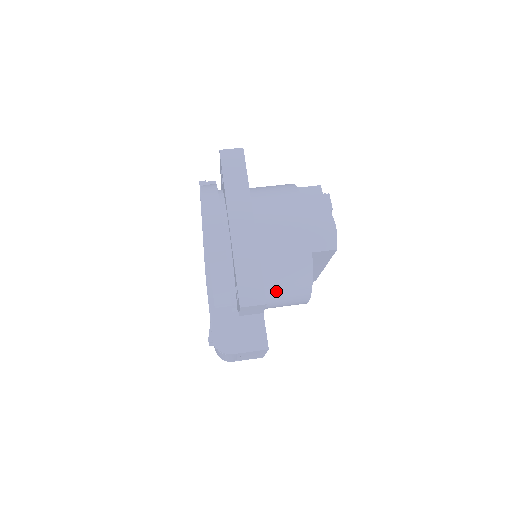
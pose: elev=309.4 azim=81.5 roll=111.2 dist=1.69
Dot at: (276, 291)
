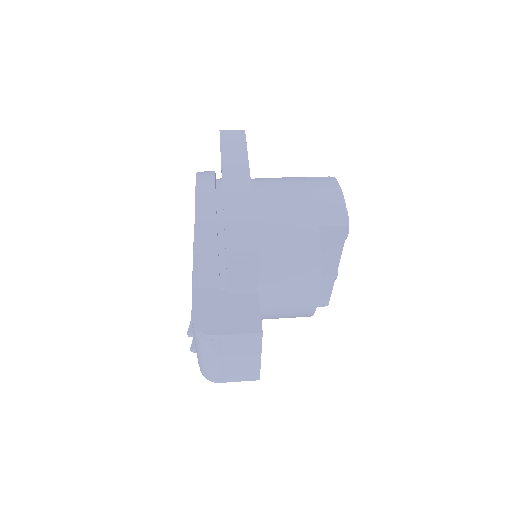
Dot at: (276, 275)
